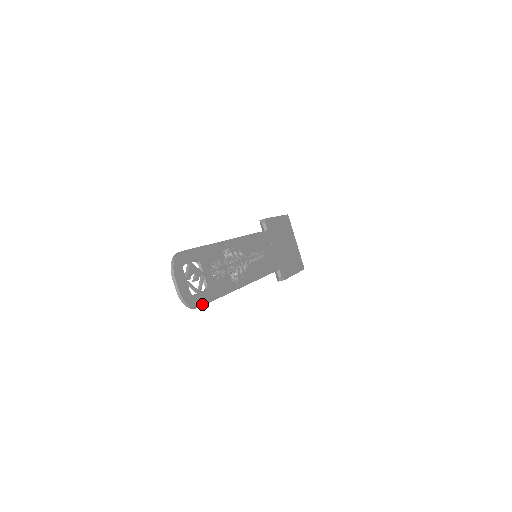
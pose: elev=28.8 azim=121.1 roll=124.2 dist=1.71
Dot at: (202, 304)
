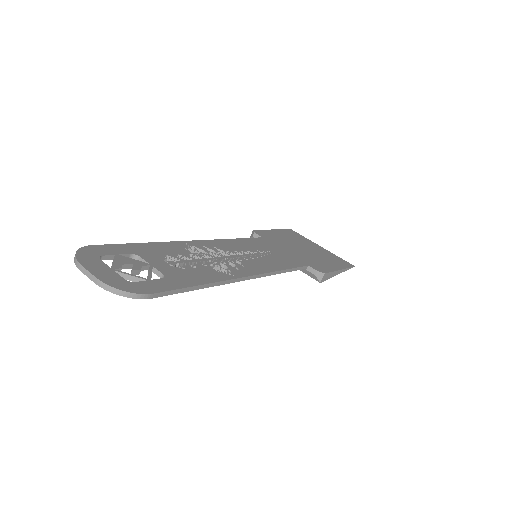
Dot at: (159, 291)
